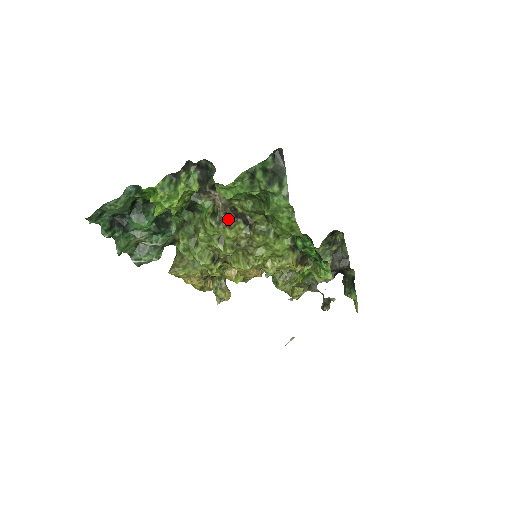
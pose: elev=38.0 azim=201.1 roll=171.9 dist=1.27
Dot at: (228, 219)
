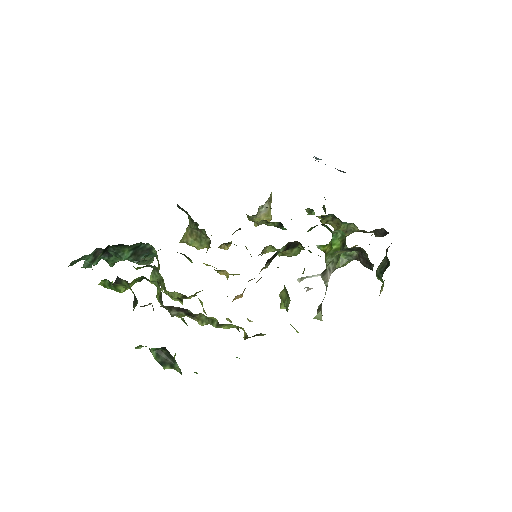
Dot at: (169, 312)
